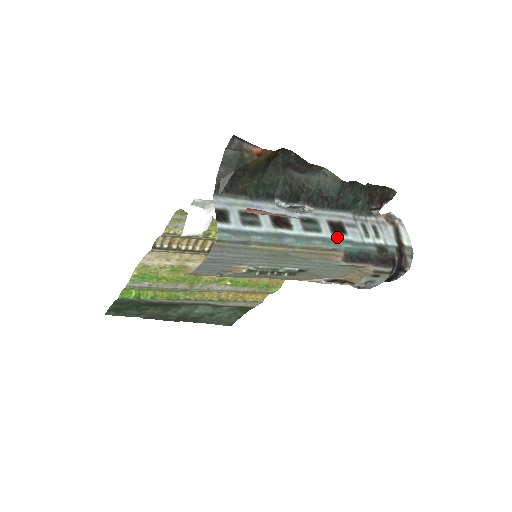
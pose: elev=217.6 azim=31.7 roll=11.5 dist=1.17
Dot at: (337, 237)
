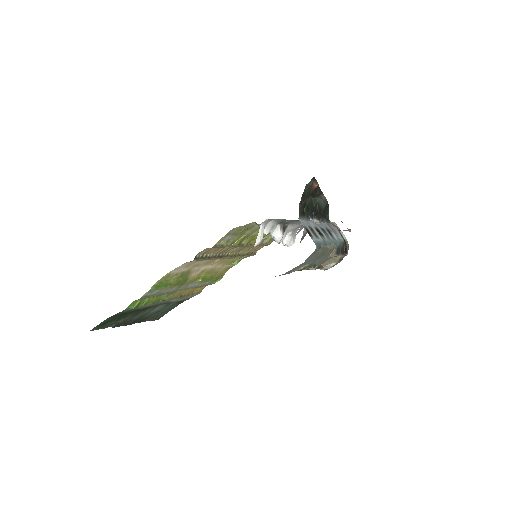
Dot at: (334, 239)
